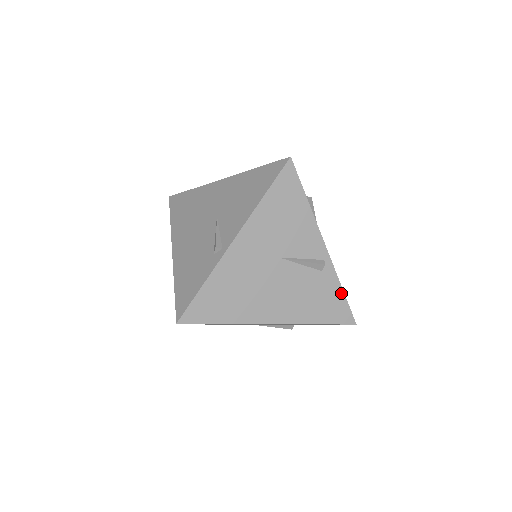
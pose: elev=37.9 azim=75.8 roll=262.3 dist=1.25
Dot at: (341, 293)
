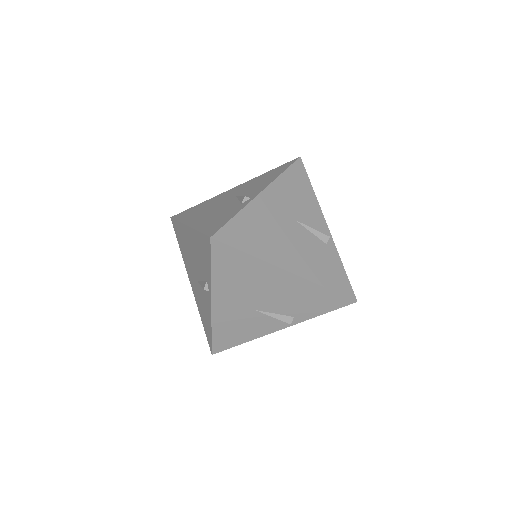
Dot at: (342, 269)
